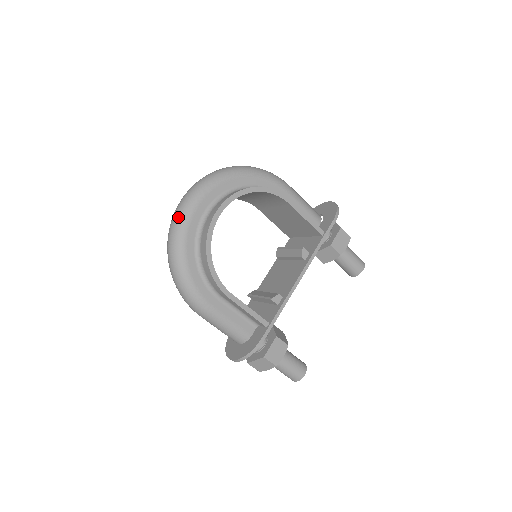
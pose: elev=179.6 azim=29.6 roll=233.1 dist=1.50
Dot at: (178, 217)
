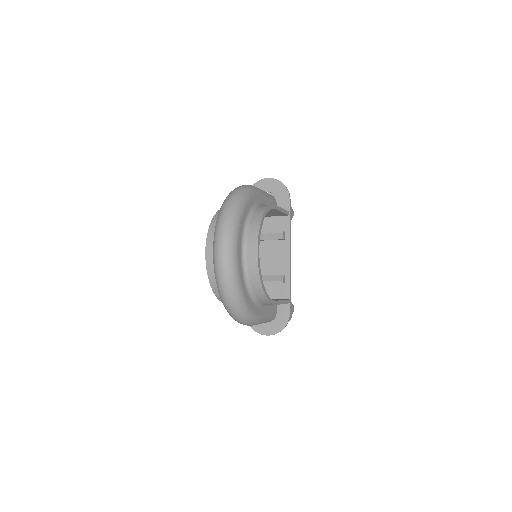
Dot at: (229, 273)
